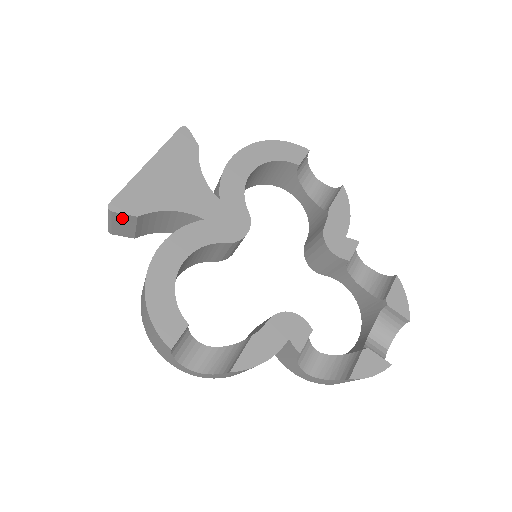
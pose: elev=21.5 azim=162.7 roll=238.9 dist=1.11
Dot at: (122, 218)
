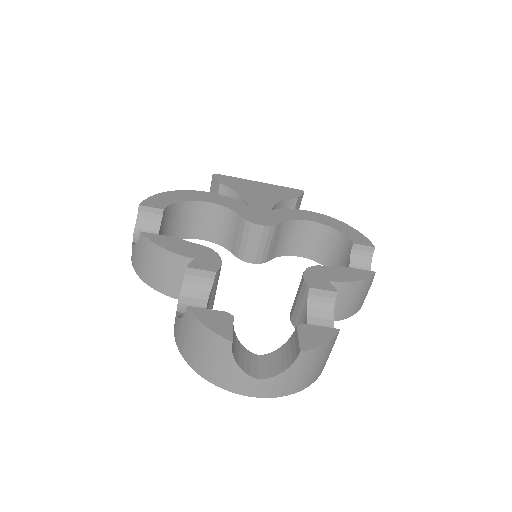
Dot at: (215, 185)
